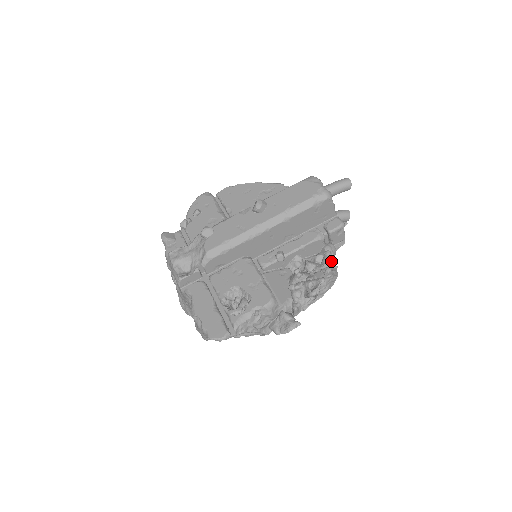
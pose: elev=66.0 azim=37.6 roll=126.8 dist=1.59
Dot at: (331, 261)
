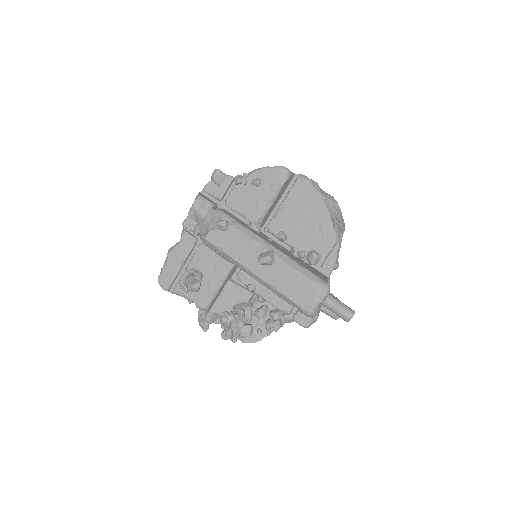
Dot at: (274, 327)
